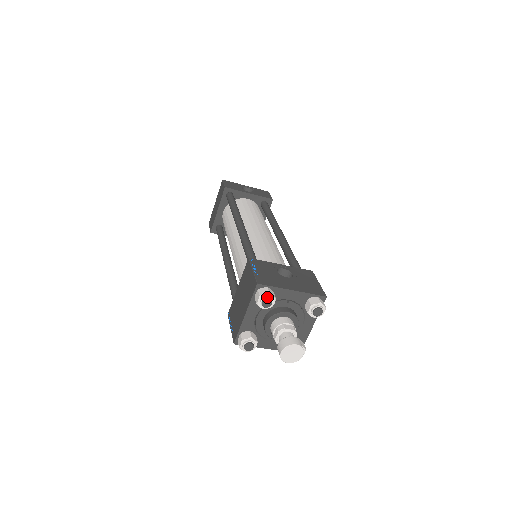
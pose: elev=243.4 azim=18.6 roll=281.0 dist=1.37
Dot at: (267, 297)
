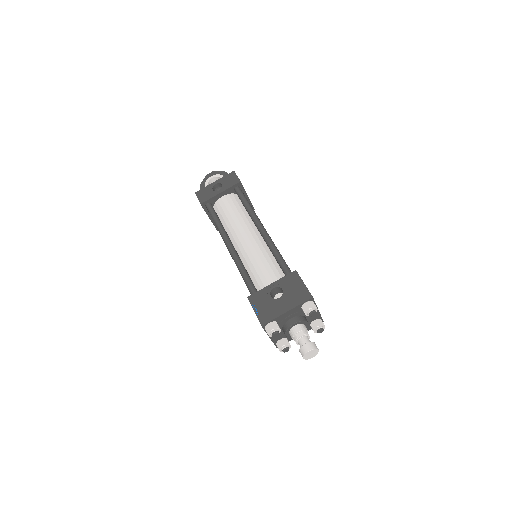
Dot at: (273, 332)
